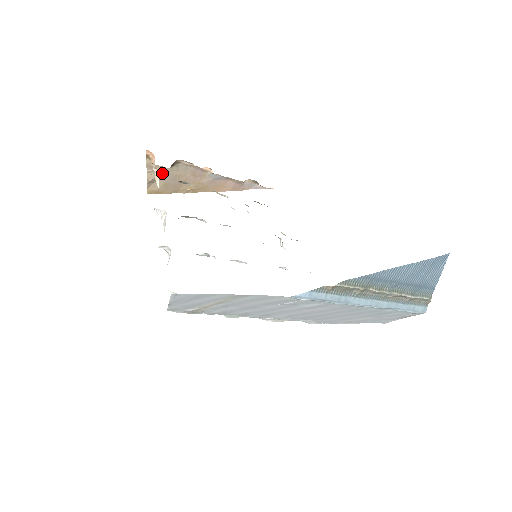
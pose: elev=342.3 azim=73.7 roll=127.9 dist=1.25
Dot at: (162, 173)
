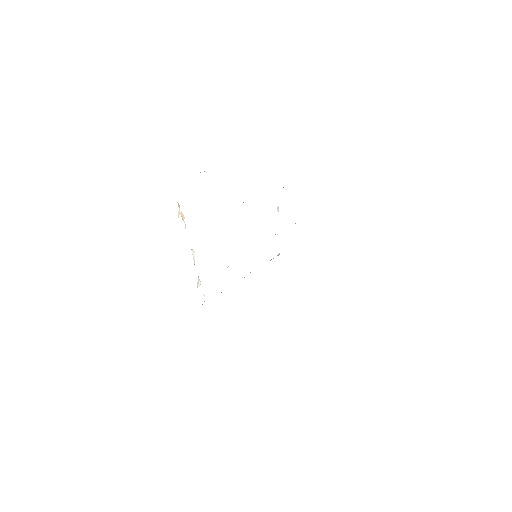
Dot at: occluded
